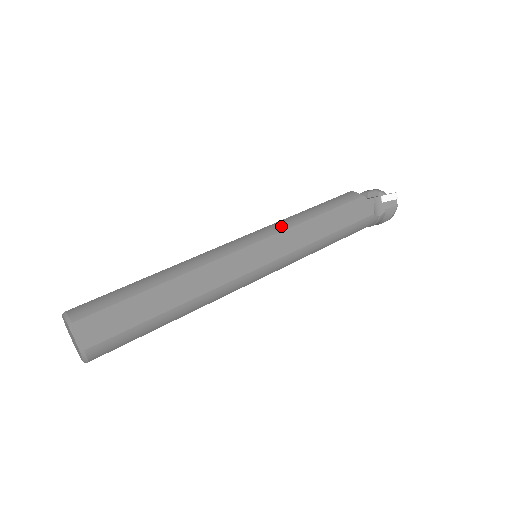
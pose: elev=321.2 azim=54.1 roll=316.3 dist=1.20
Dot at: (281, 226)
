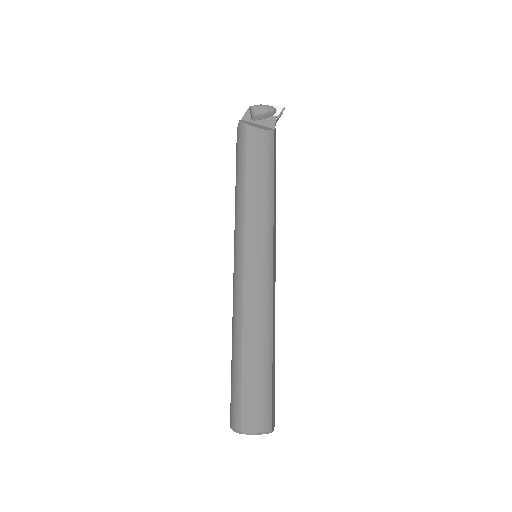
Dot at: (270, 225)
